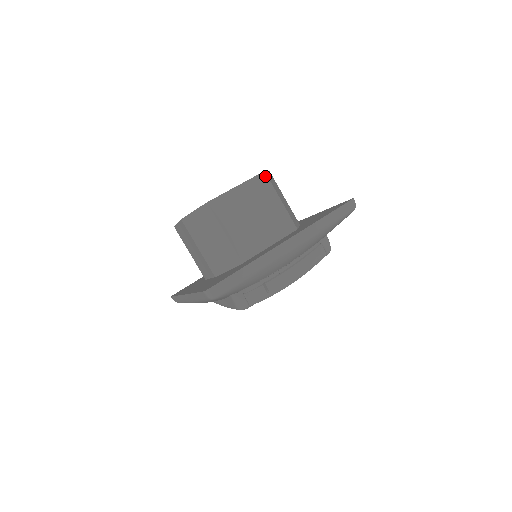
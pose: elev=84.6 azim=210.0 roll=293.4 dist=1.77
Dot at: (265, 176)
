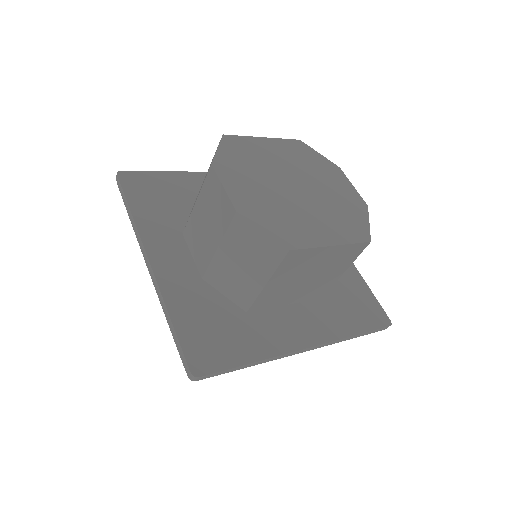
Dot at: (365, 246)
